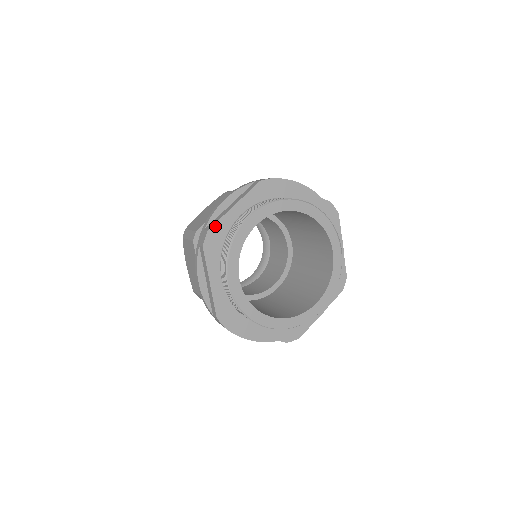
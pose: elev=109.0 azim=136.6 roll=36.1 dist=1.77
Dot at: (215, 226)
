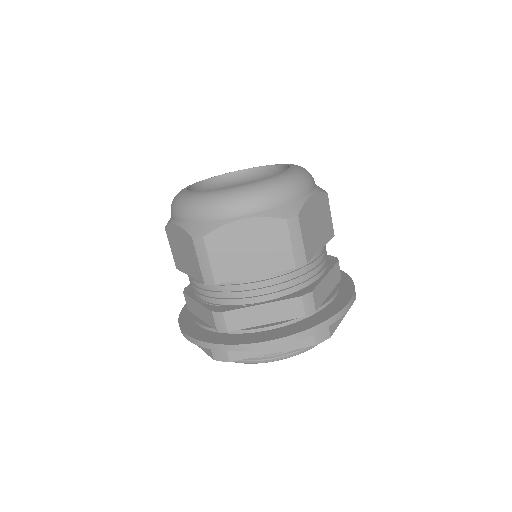
Dot at: (239, 359)
